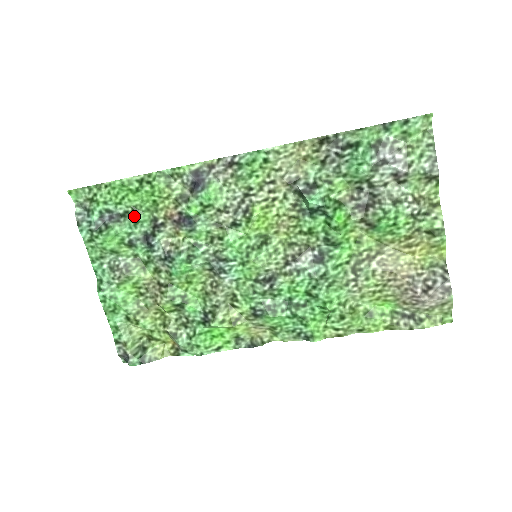
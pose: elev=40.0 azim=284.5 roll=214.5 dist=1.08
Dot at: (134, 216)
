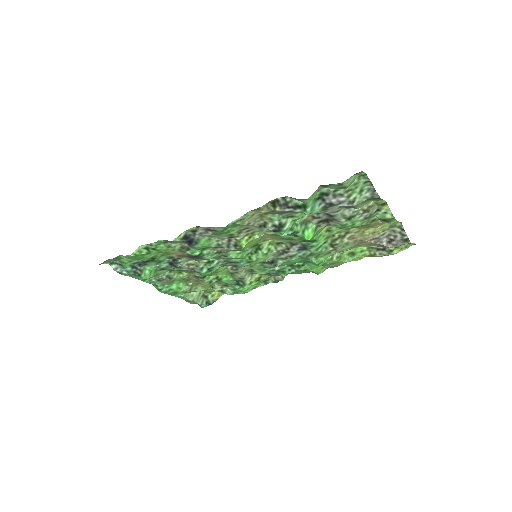
Dot at: (155, 261)
